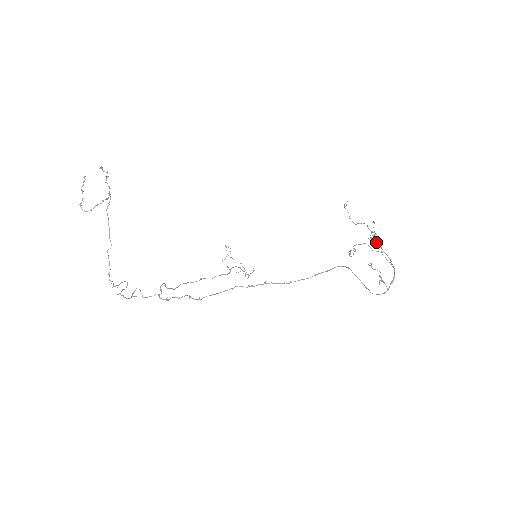
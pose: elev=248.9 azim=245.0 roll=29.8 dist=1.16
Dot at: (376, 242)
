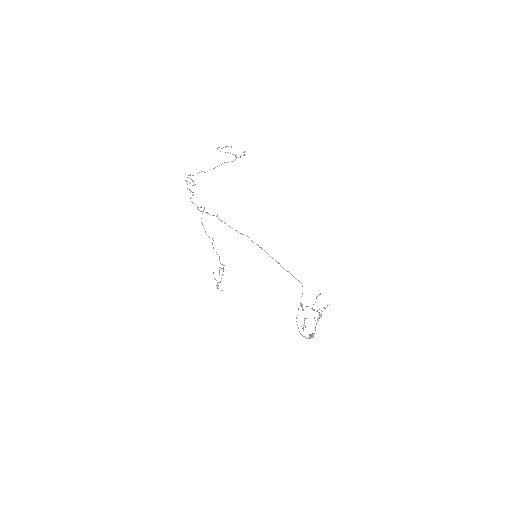
Dot at: occluded
